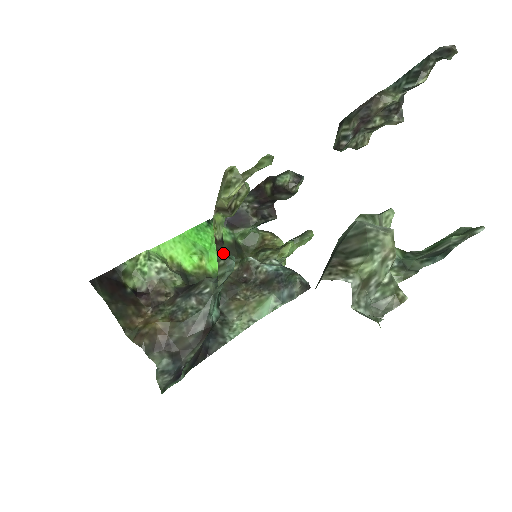
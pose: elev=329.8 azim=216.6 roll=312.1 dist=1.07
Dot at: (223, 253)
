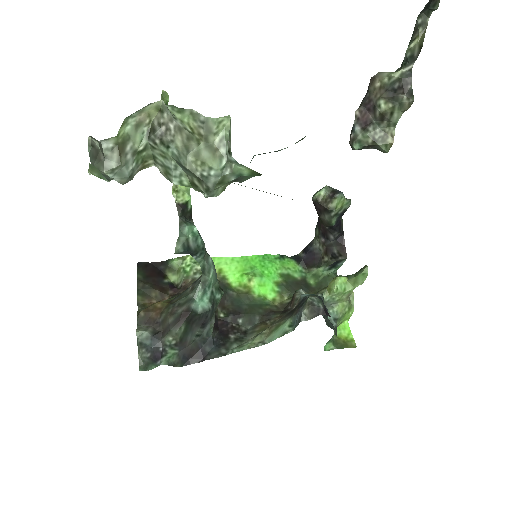
Dot at: (182, 218)
